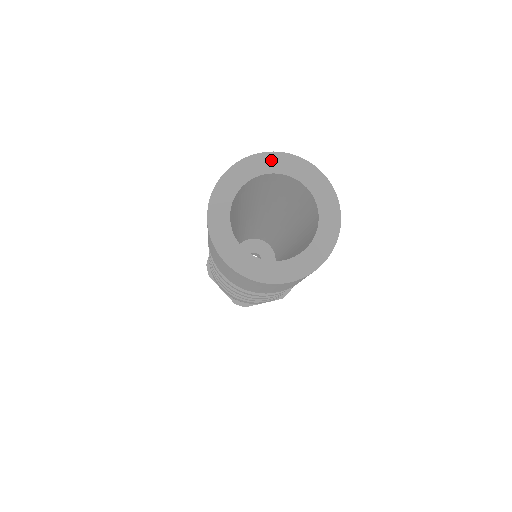
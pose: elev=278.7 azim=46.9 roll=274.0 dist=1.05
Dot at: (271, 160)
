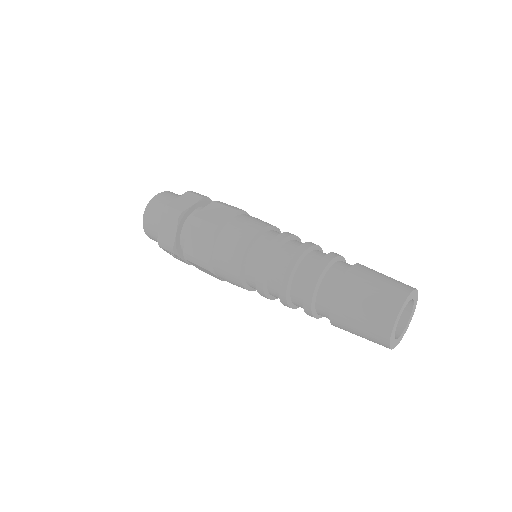
Dot at: (410, 297)
